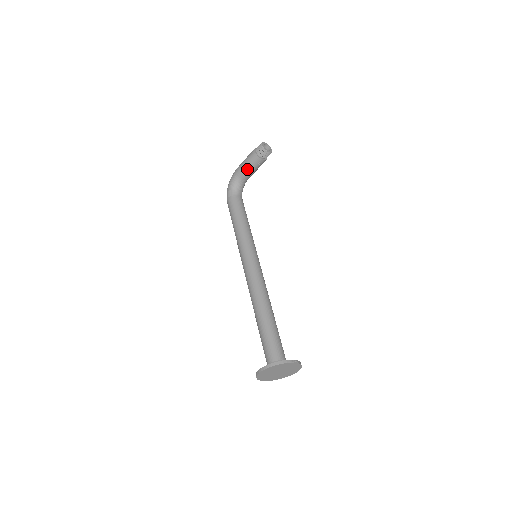
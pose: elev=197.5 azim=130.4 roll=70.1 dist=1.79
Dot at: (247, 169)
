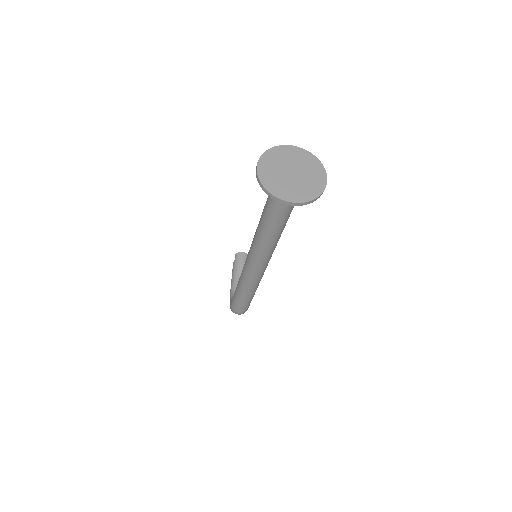
Dot at: (235, 277)
